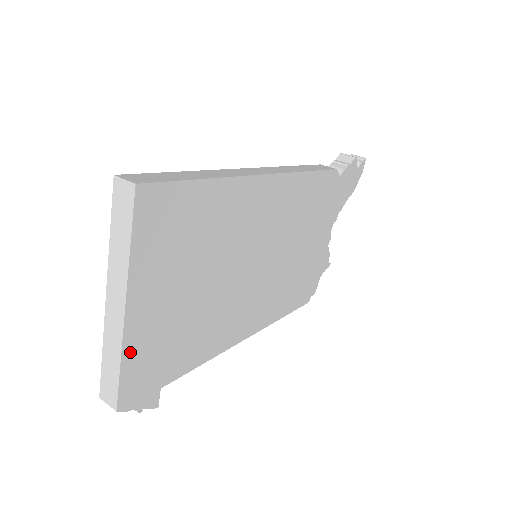
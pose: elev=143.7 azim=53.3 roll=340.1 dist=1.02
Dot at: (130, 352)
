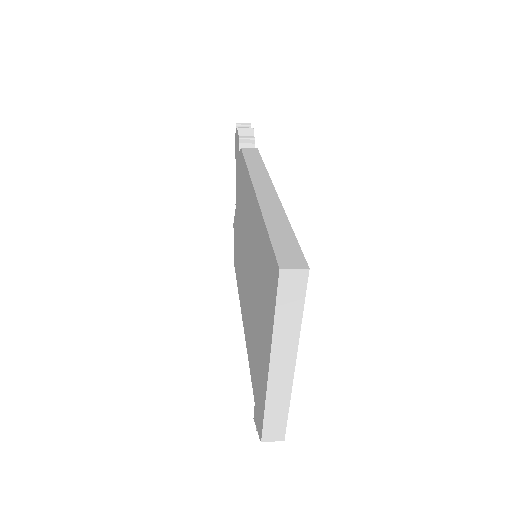
Dot at: occluded
